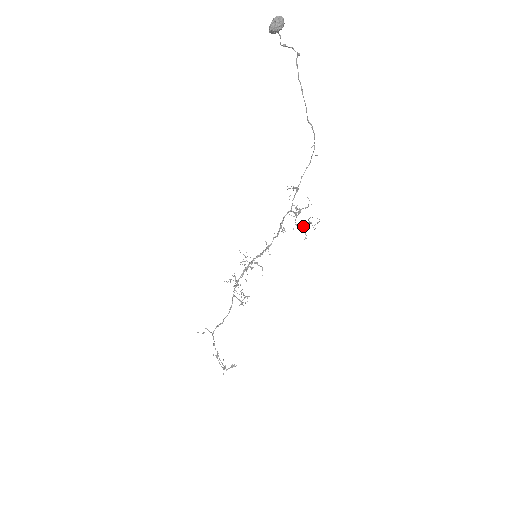
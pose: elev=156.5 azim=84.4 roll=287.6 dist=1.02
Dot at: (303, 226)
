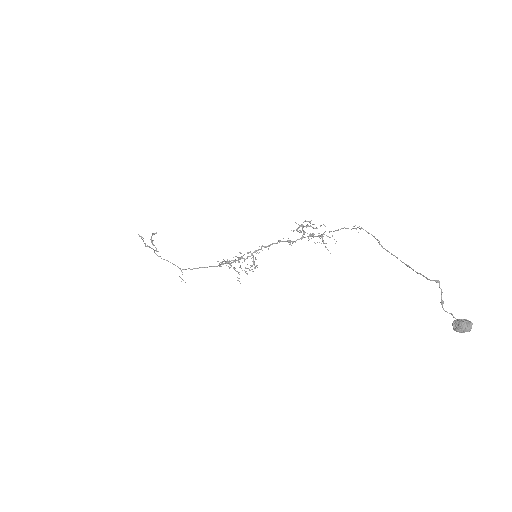
Dot at: (303, 227)
